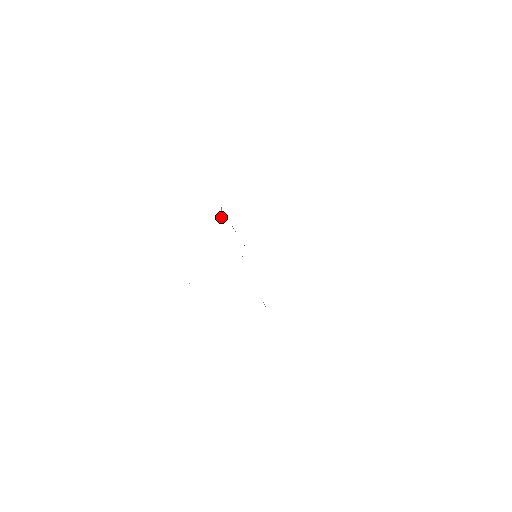
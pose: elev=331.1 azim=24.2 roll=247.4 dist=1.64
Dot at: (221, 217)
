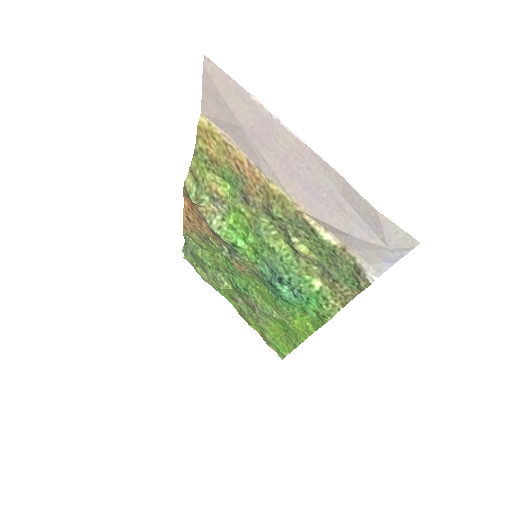
Dot at: (194, 200)
